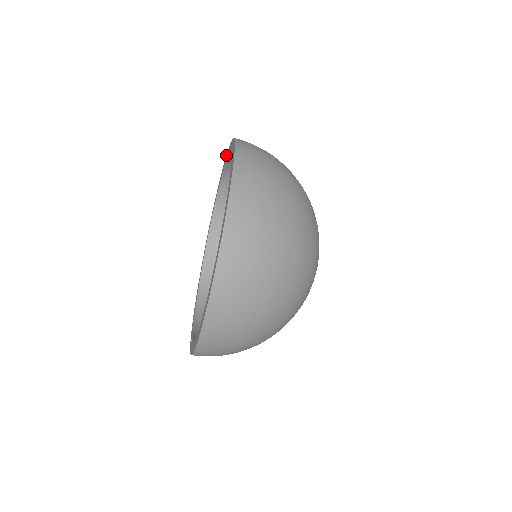
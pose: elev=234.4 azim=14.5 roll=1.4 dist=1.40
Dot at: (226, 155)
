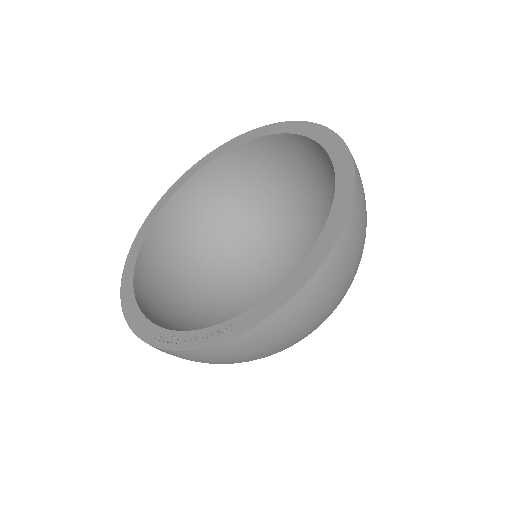
Dot at: (195, 164)
